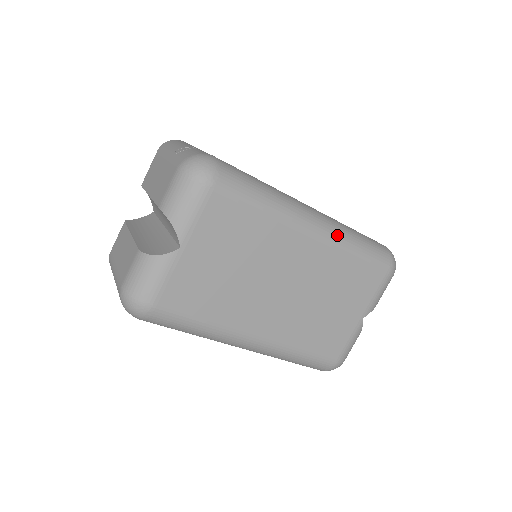
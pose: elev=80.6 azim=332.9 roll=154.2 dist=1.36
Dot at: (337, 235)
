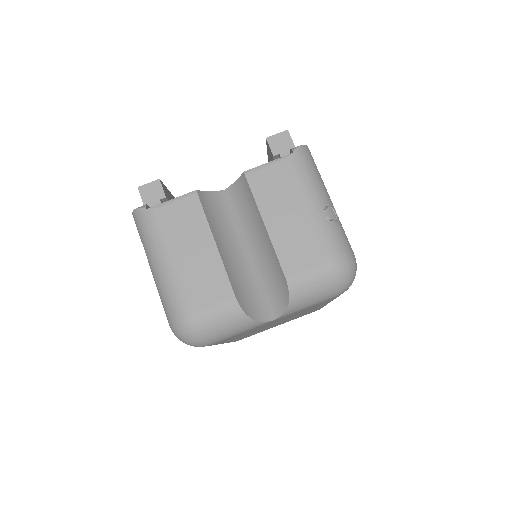
Dot at: occluded
